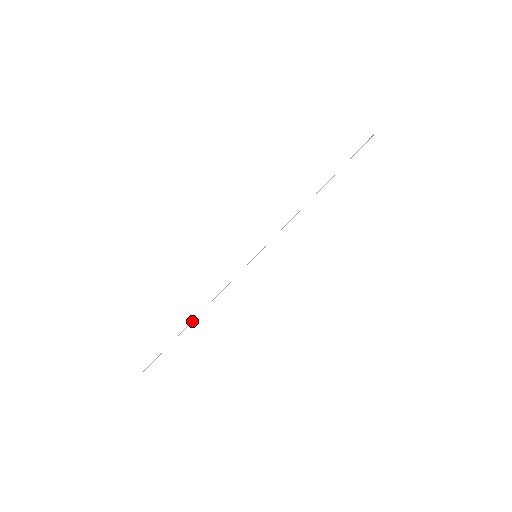
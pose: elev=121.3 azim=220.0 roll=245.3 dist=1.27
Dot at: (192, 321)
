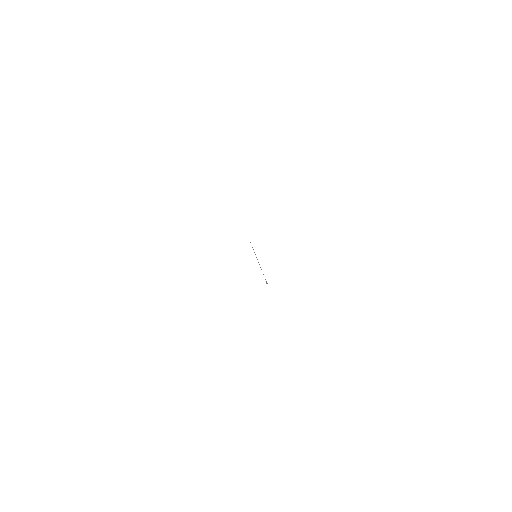
Dot at: occluded
